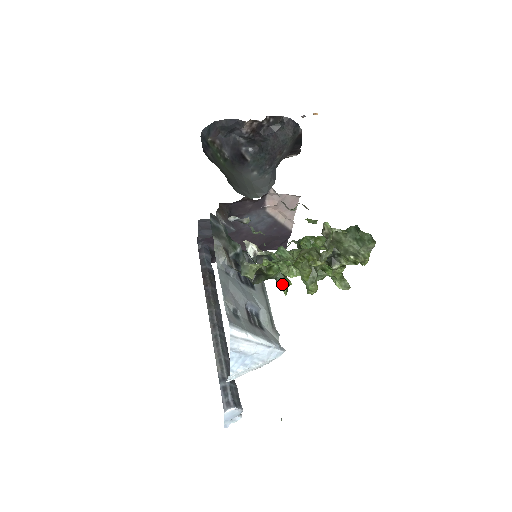
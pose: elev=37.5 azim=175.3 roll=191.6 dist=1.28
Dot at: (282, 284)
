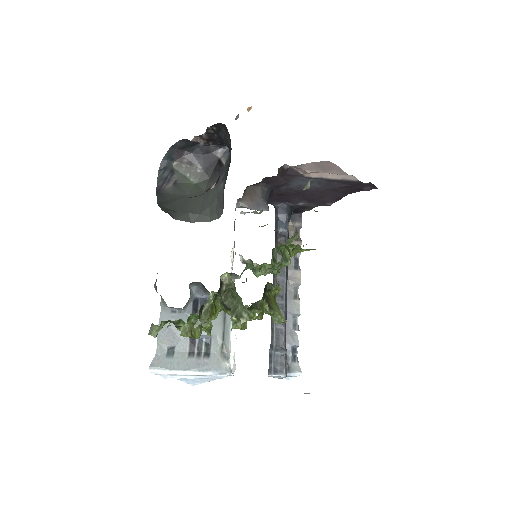
Dot at: occluded
